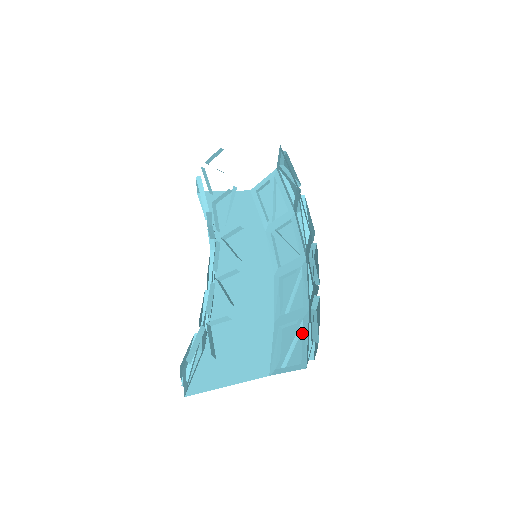
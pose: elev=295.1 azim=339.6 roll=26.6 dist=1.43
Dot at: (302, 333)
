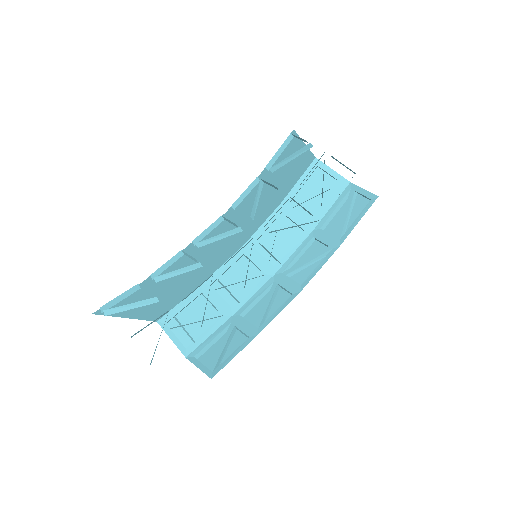
Dot at: (209, 321)
